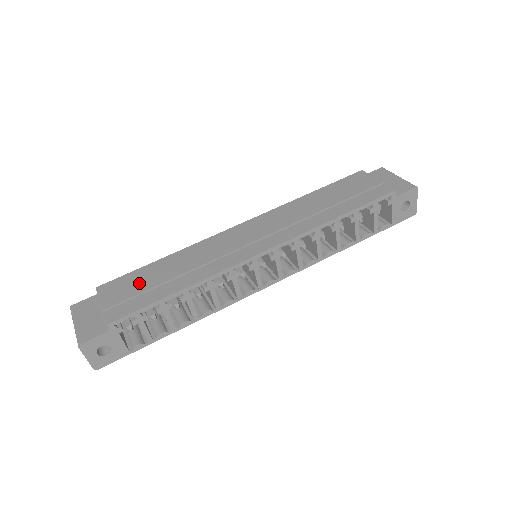
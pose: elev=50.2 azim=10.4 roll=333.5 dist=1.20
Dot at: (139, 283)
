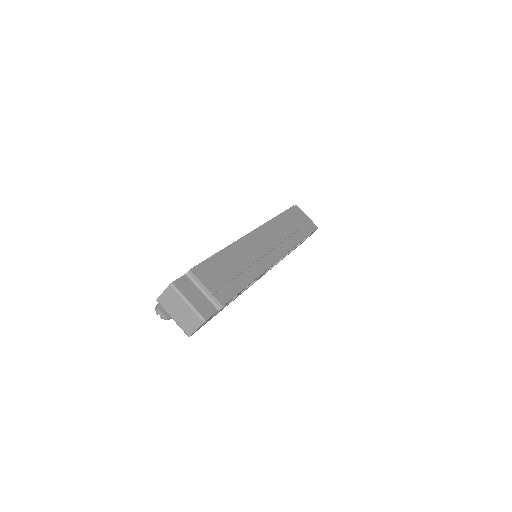
Dot at: (220, 271)
